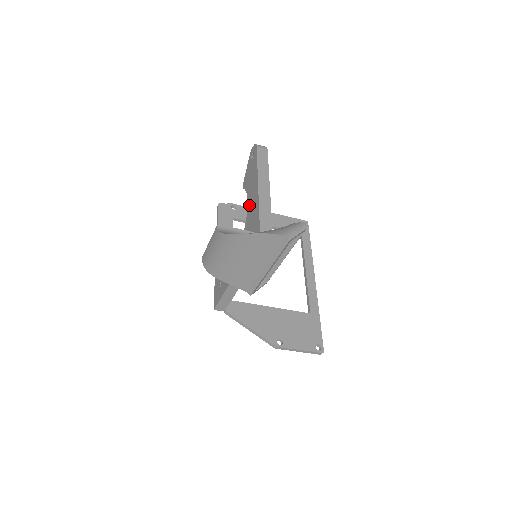
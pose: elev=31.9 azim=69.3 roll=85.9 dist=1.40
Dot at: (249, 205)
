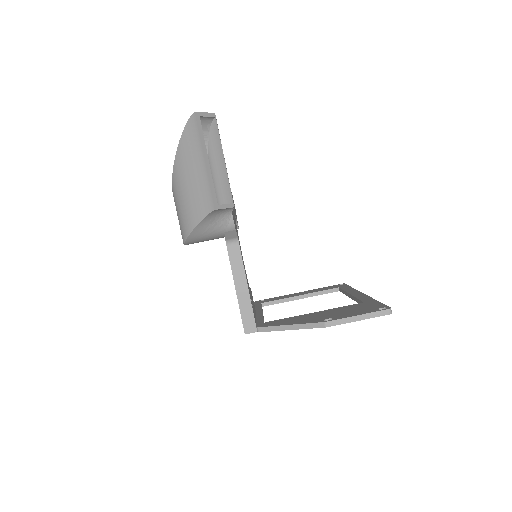
Dot at: occluded
